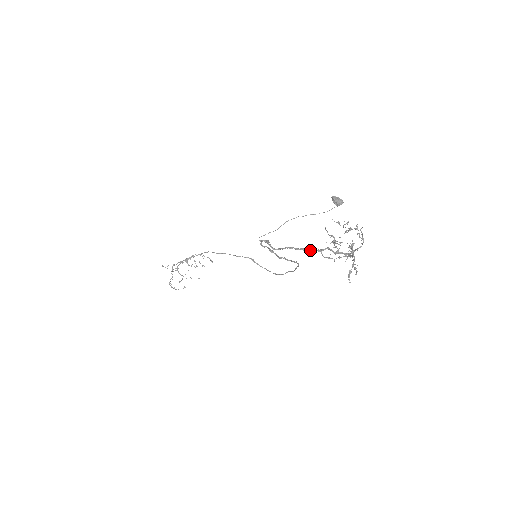
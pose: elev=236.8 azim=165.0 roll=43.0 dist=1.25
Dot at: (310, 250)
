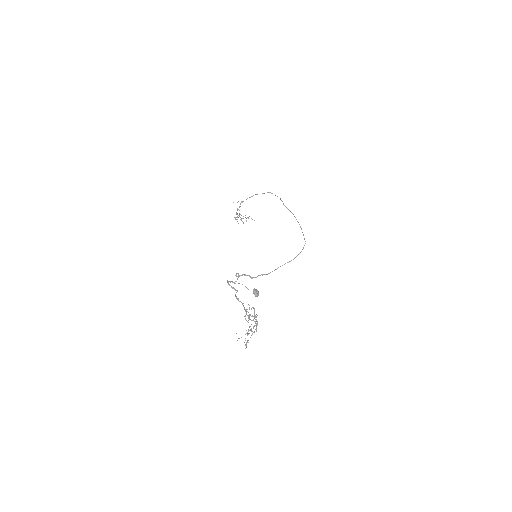
Dot at: (244, 308)
